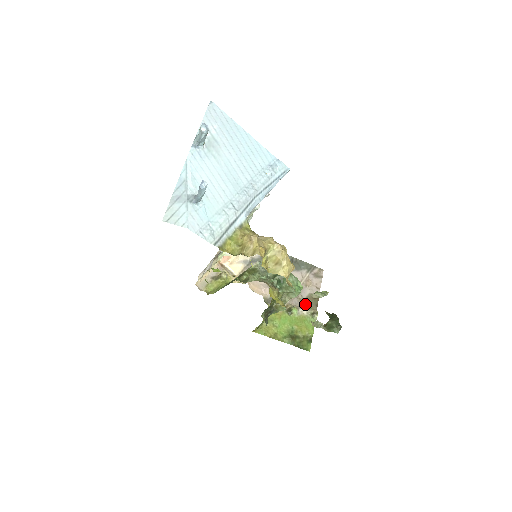
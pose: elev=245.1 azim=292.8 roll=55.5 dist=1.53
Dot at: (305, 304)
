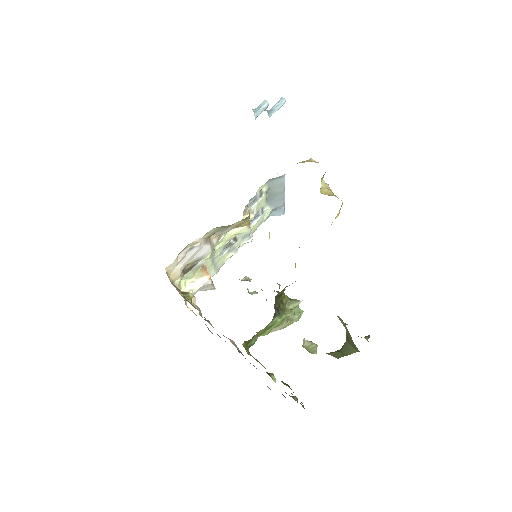
Dot at: occluded
